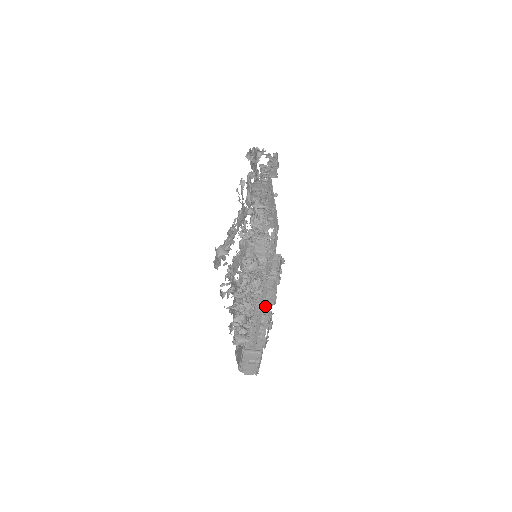
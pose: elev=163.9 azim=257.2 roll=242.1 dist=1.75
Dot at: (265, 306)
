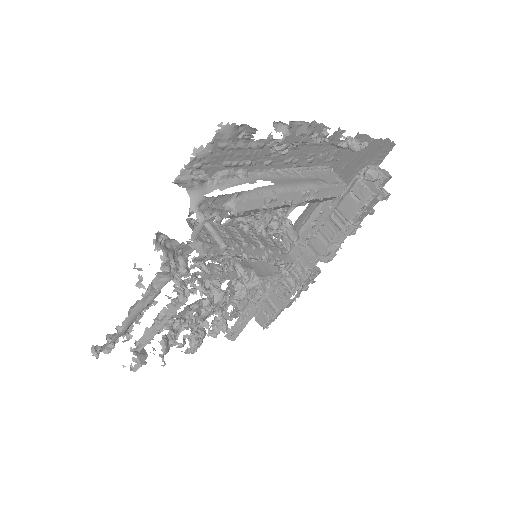
Dot at: (308, 263)
